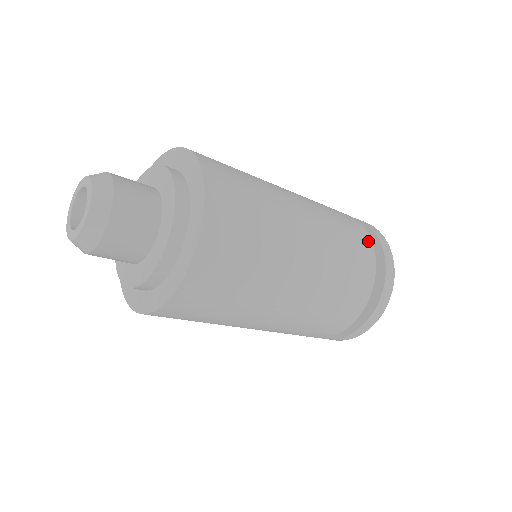
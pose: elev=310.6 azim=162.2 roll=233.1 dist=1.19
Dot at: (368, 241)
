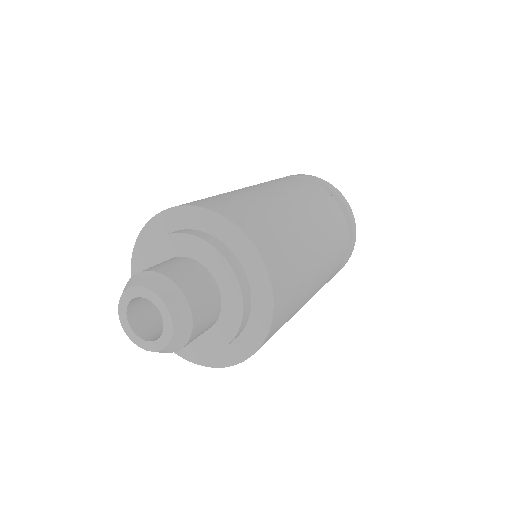
Dot at: (325, 192)
